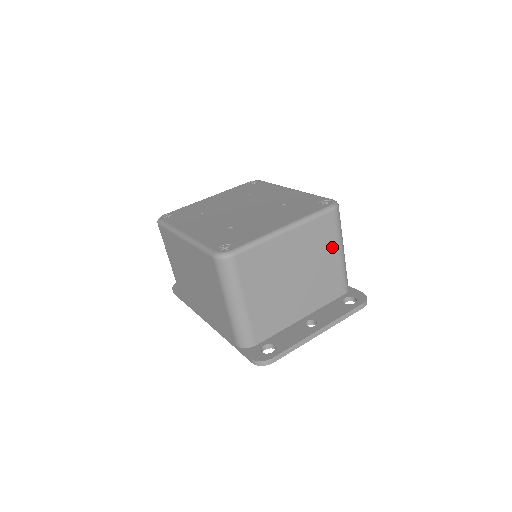
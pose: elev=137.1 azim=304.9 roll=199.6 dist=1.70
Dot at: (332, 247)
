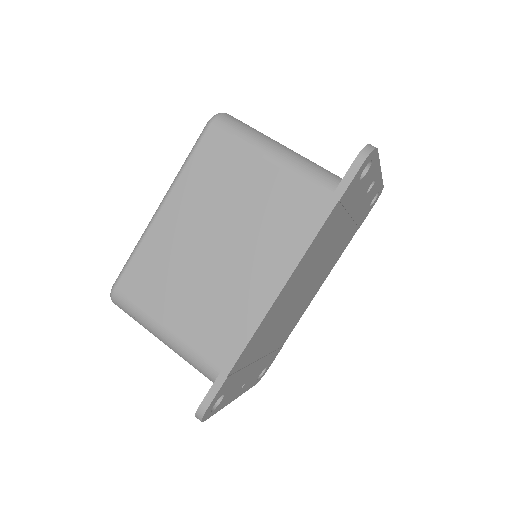
Dot at: occluded
